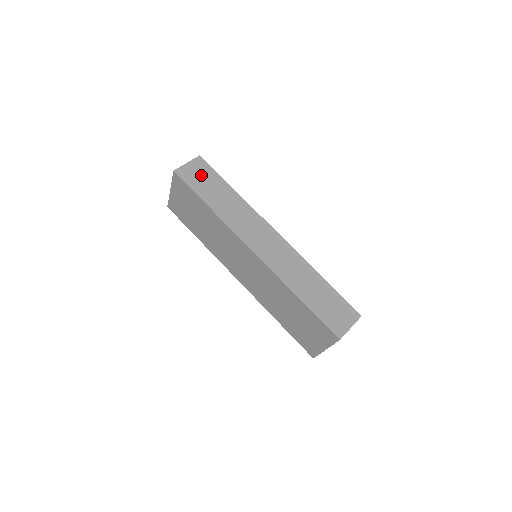
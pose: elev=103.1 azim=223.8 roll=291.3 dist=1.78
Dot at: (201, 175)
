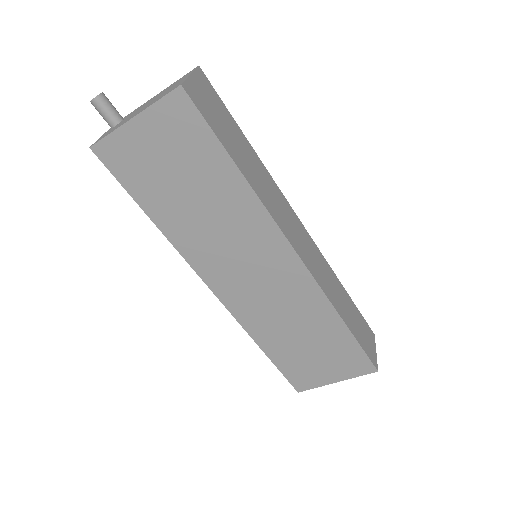
Dot at: (214, 106)
